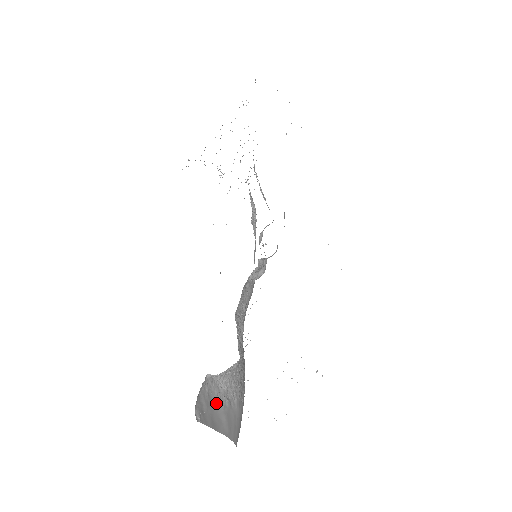
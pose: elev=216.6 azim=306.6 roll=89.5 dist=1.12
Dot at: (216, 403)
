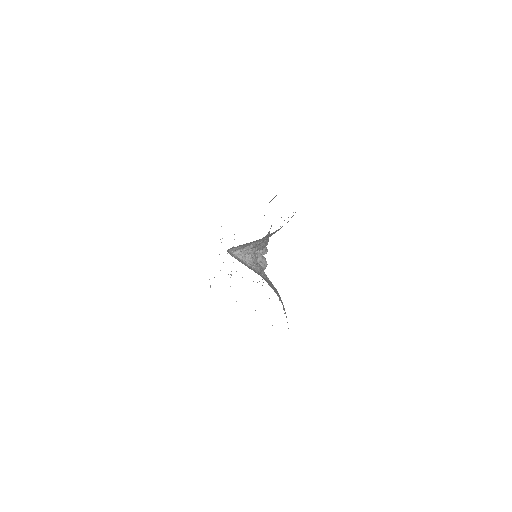
Dot at: (247, 266)
